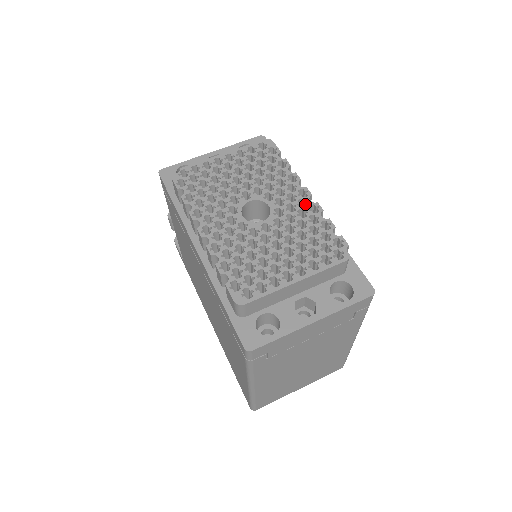
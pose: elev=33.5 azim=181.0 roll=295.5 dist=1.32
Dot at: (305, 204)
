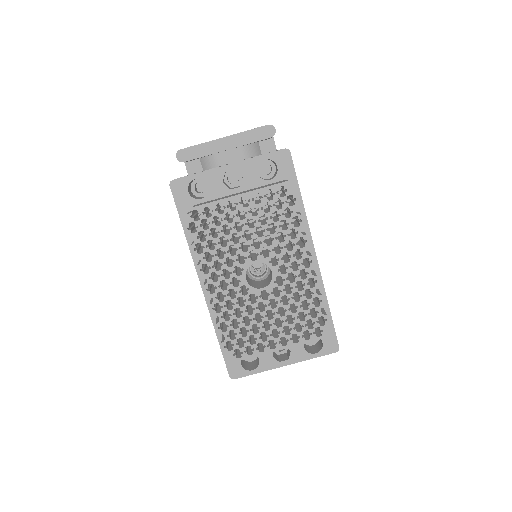
Dot at: (306, 270)
